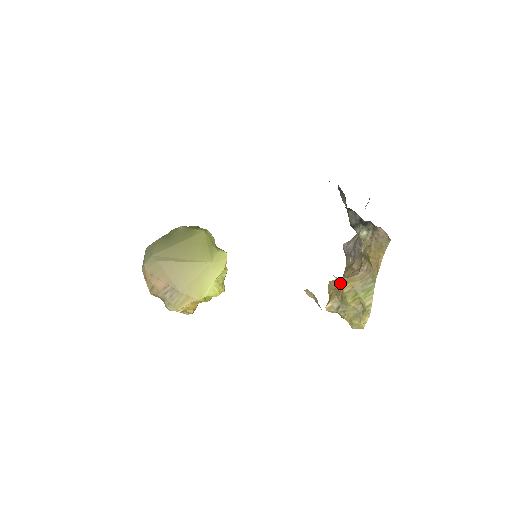
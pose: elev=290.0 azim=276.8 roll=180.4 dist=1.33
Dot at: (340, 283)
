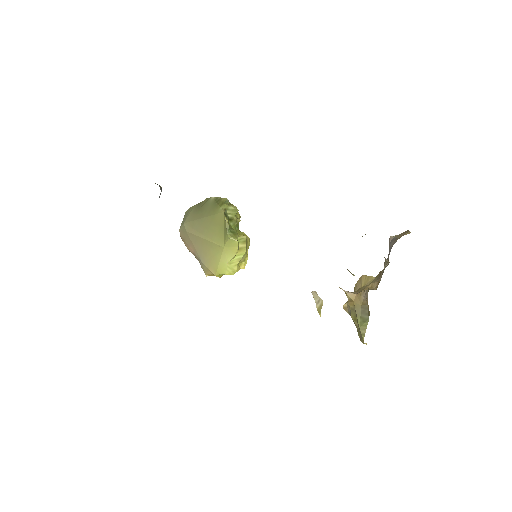
Dot at: (347, 297)
